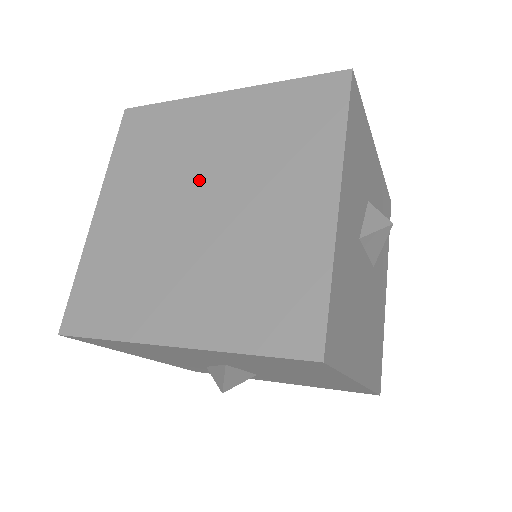
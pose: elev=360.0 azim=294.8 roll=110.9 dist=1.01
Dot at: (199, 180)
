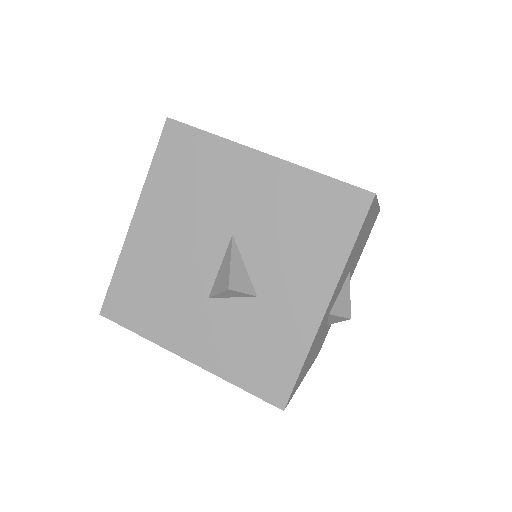
Dot at: occluded
